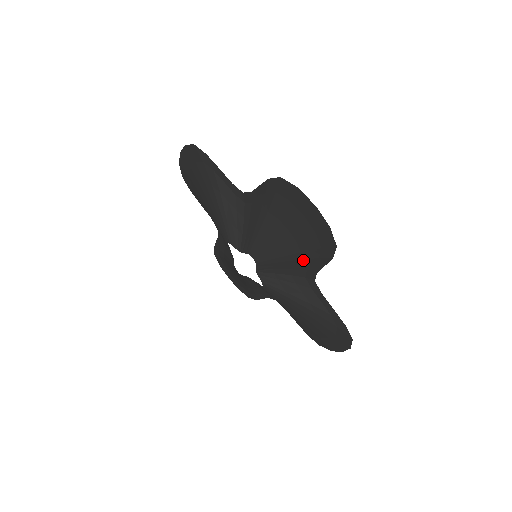
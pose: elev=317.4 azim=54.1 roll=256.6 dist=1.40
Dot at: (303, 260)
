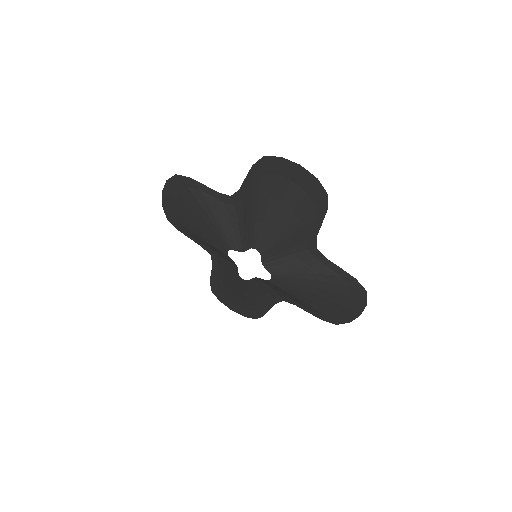
Dot at: (302, 228)
